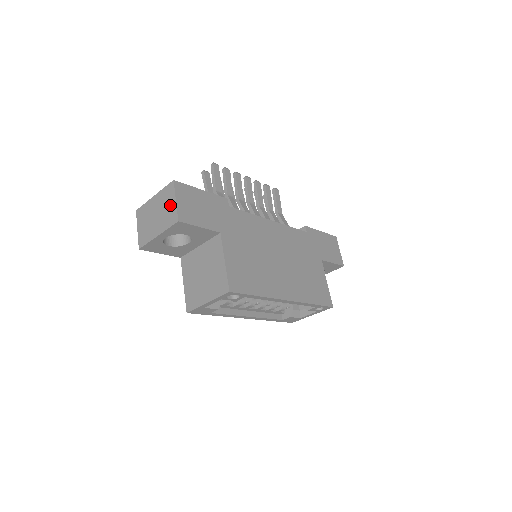
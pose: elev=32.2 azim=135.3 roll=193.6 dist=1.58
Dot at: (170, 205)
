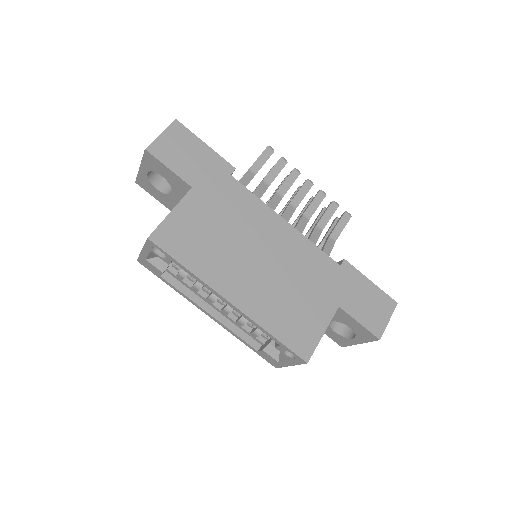
Dot at: occluded
